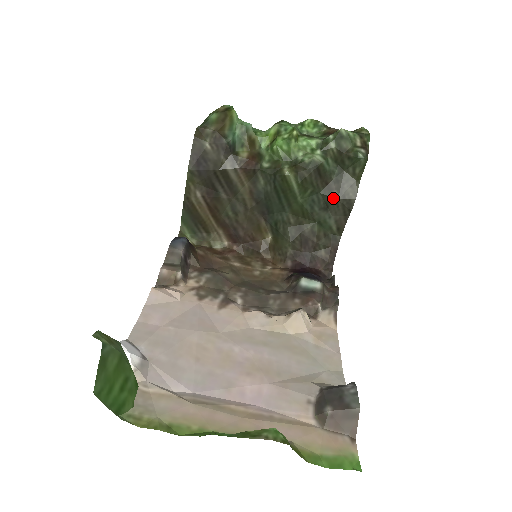
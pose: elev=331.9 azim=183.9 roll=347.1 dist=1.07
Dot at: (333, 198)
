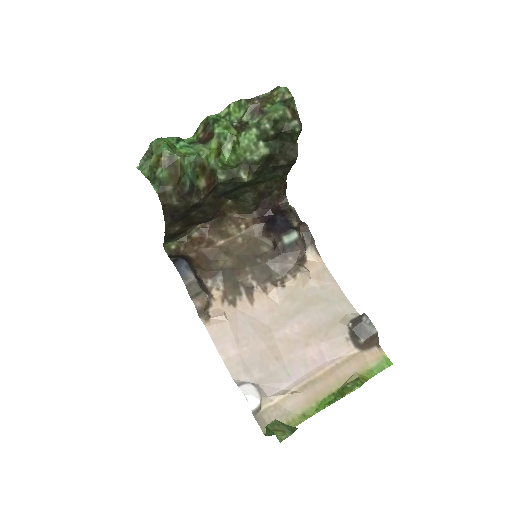
Dot at: (281, 165)
